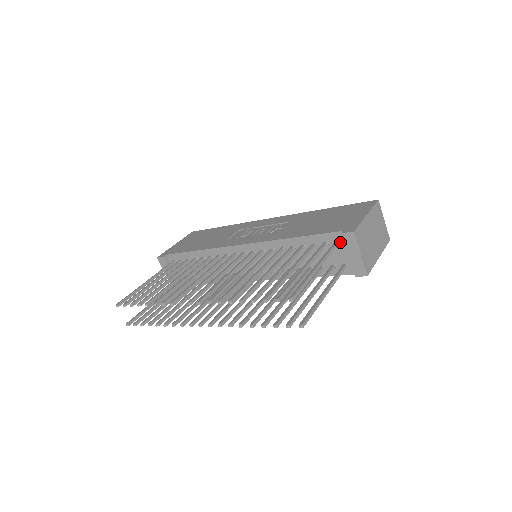
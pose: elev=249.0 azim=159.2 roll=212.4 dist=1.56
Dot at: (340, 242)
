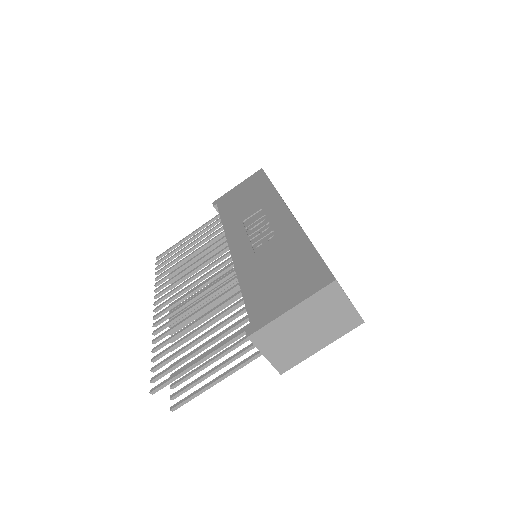
Dot at: occluded
